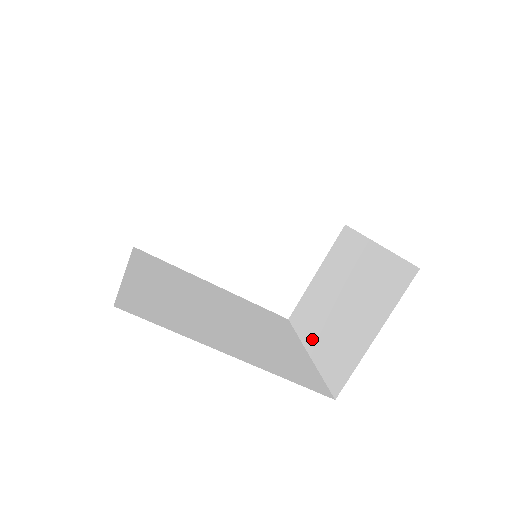
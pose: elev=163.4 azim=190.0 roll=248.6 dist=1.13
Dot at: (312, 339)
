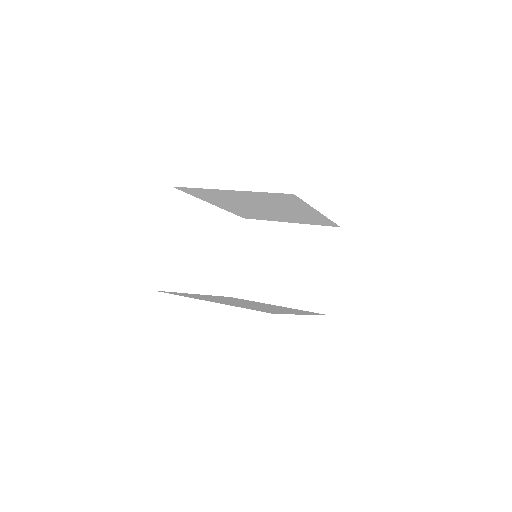
Dot at: (274, 296)
